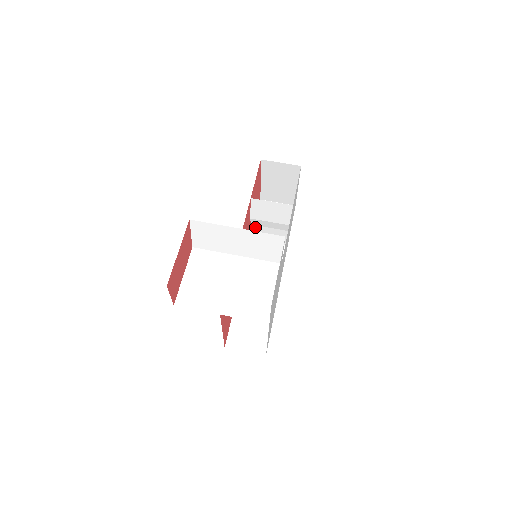
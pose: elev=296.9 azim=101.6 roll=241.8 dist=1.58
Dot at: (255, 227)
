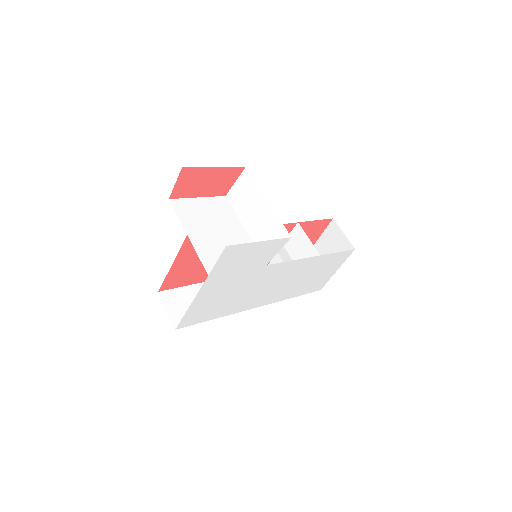
Dot at: (278, 257)
